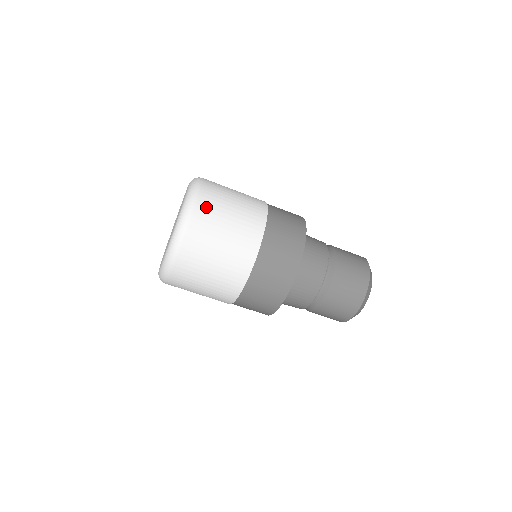
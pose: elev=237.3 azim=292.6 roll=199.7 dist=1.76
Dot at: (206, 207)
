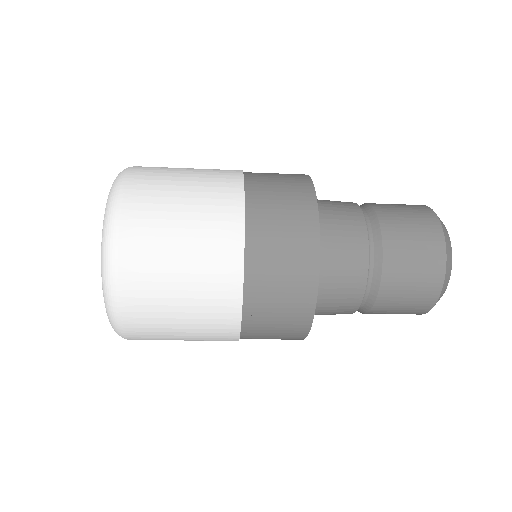
Dot at: (143, 335)
